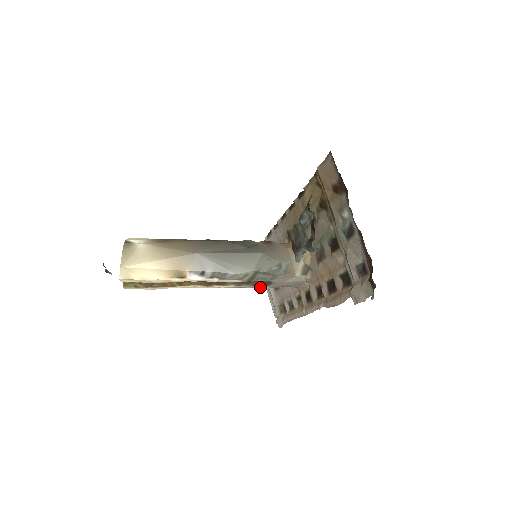
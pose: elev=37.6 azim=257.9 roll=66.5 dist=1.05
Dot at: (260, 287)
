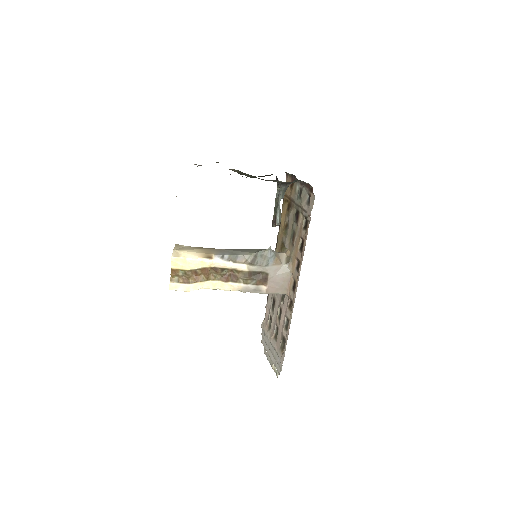
Dot at: (261, 290)
